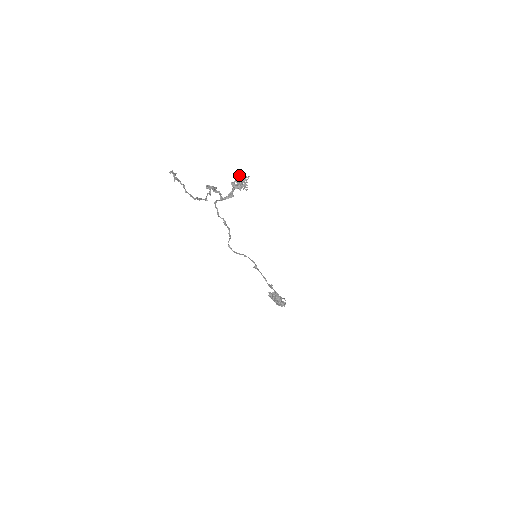
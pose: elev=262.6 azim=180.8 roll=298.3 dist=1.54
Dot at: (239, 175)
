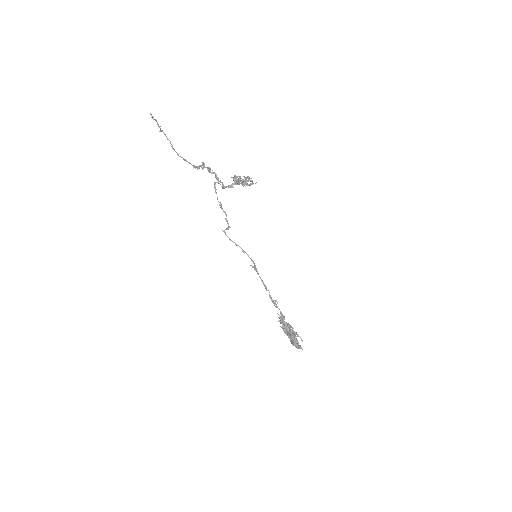
Dot at: (244, 176)
